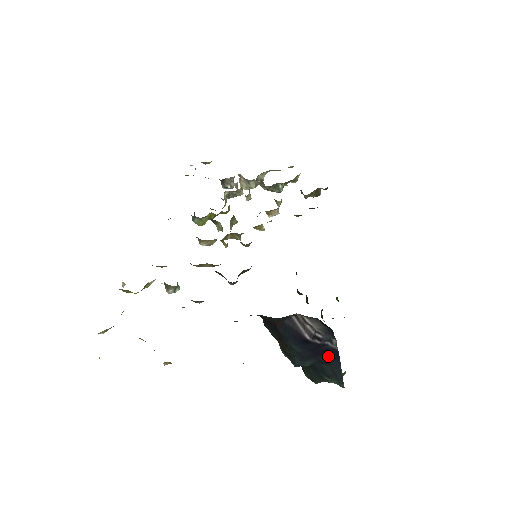
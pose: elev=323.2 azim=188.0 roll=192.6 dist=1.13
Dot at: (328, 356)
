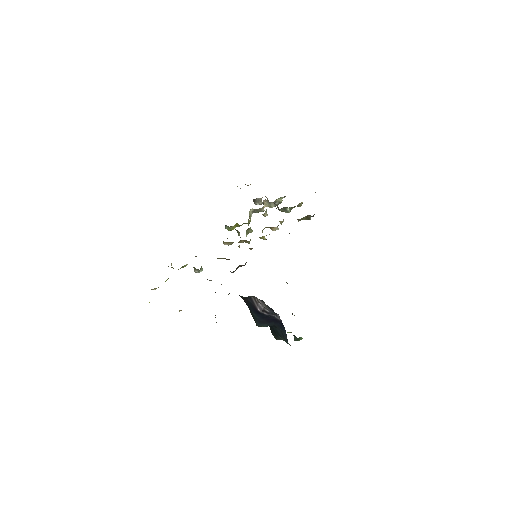
Dot at: (277, 324)
